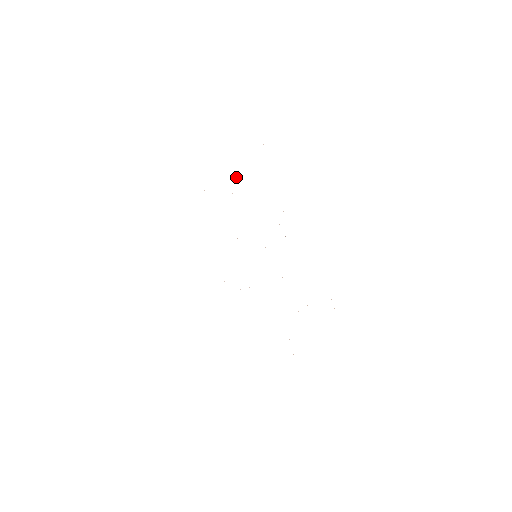
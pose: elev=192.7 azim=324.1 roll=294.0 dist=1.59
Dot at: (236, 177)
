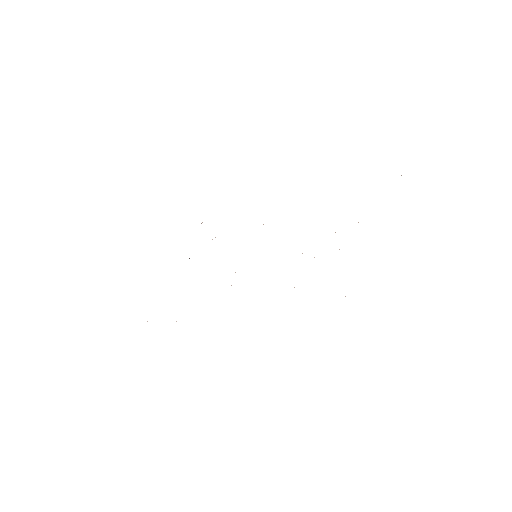
Dot at: occluded
